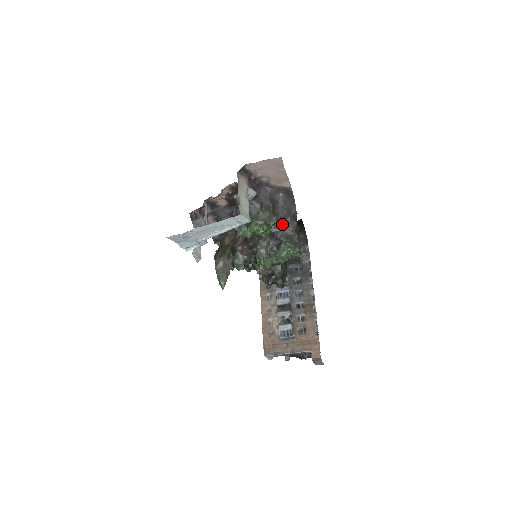
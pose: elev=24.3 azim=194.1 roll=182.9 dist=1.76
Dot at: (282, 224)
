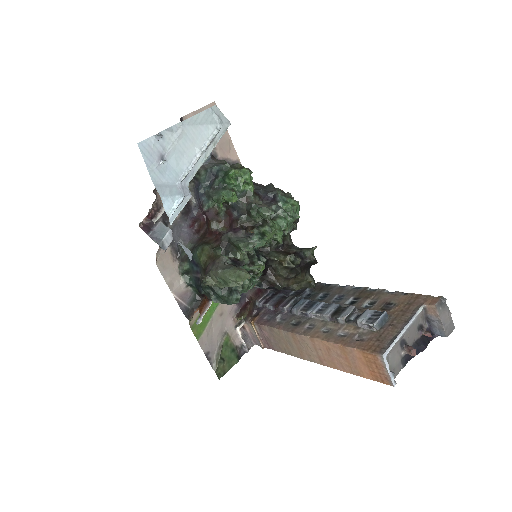
Dot at: (259, 188)
